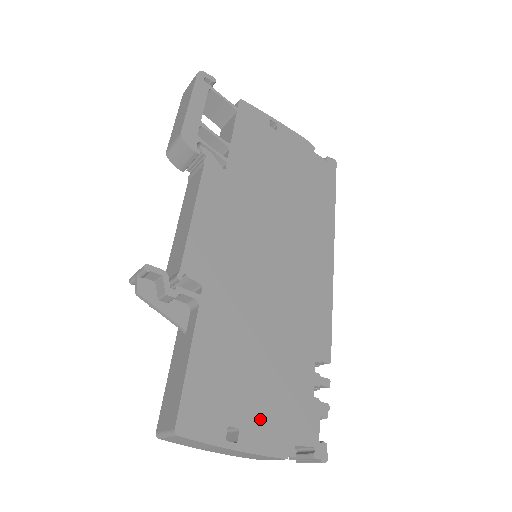
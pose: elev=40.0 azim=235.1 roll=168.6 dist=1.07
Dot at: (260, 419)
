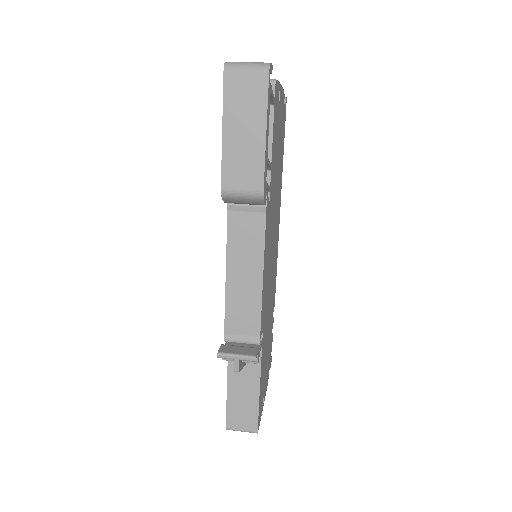
Dot at: (266, 379)
